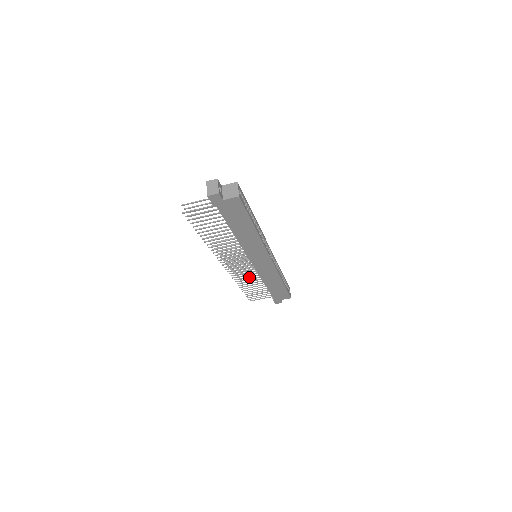
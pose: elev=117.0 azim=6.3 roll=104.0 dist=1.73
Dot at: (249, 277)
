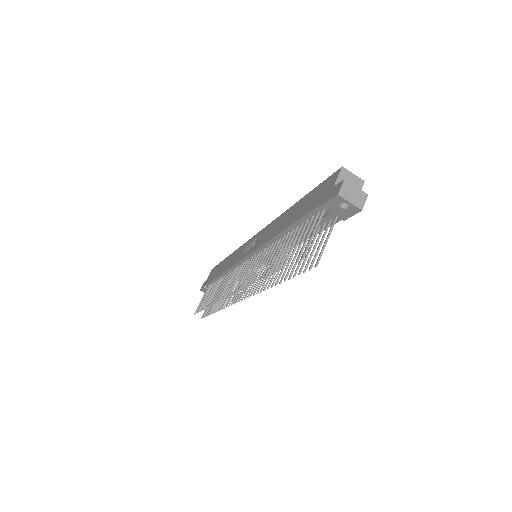
Dot at: occluded
